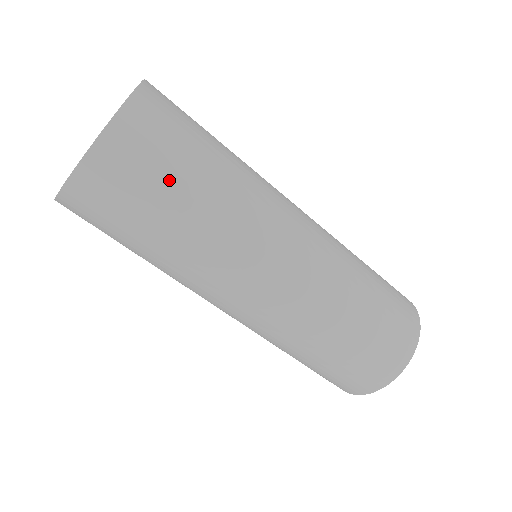
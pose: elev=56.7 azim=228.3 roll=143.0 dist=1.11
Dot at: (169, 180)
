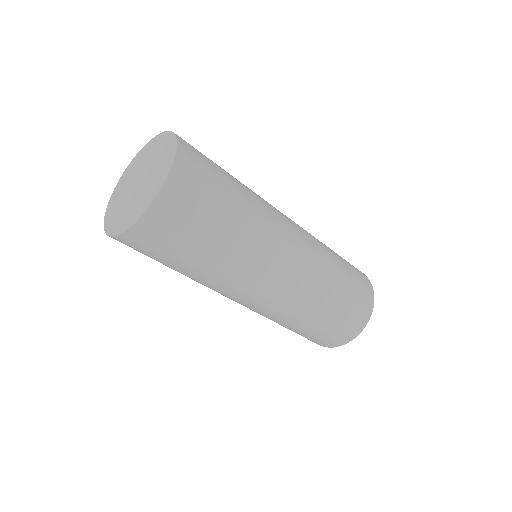
Dot at: (208, 219)
